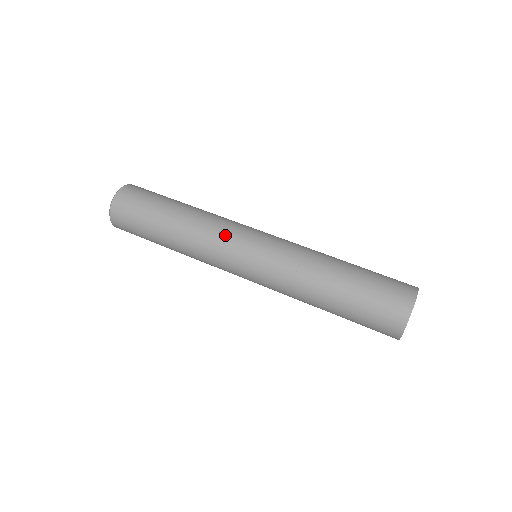
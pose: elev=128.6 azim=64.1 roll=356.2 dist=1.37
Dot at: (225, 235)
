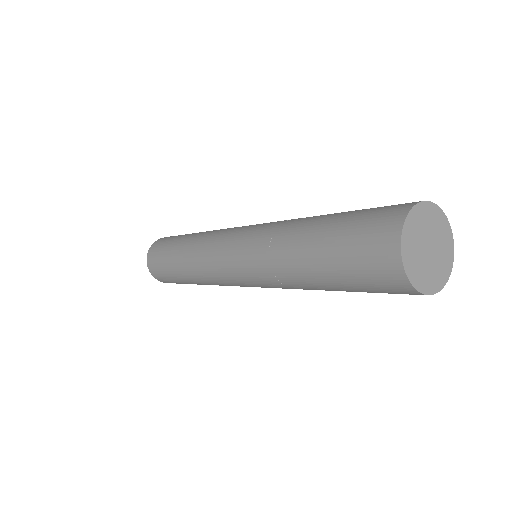
Dot at: occluded
